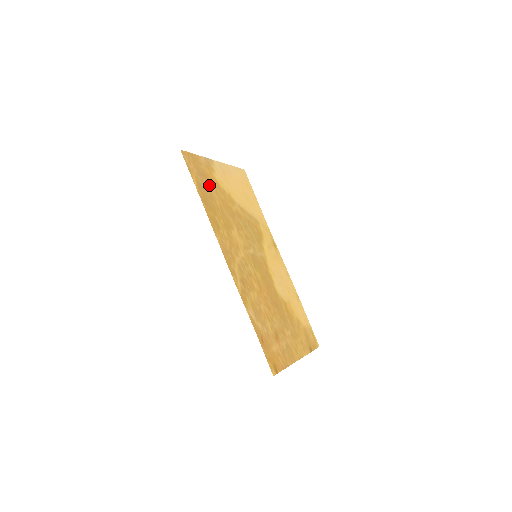
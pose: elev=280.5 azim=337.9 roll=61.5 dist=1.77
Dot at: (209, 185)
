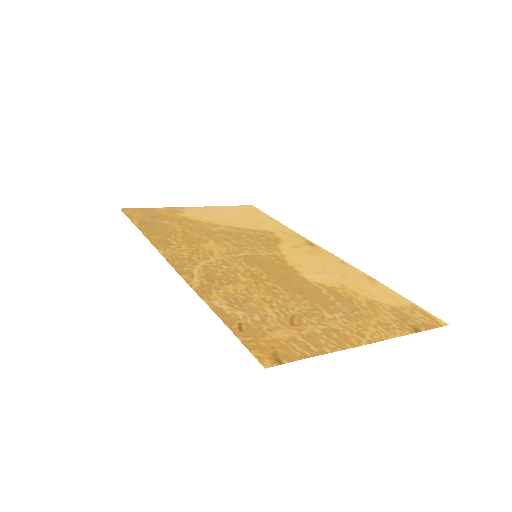
Dot at: (166, 221)
